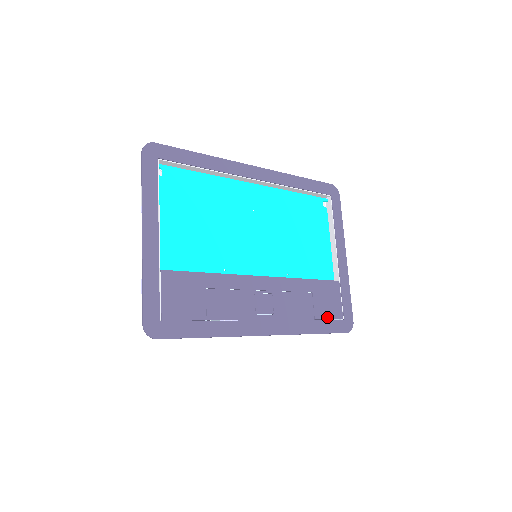
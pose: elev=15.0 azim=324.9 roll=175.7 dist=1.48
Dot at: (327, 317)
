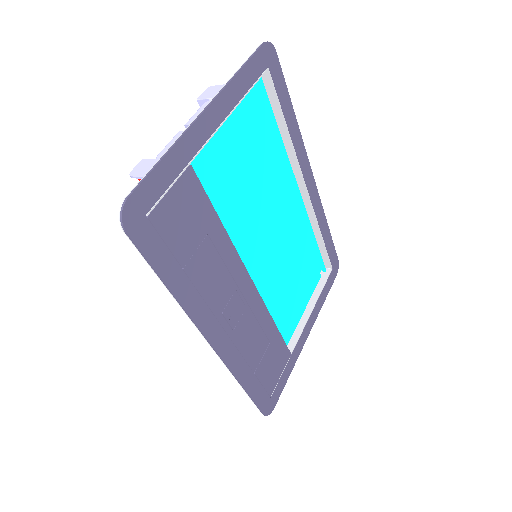
Dot at: (263, 381)
